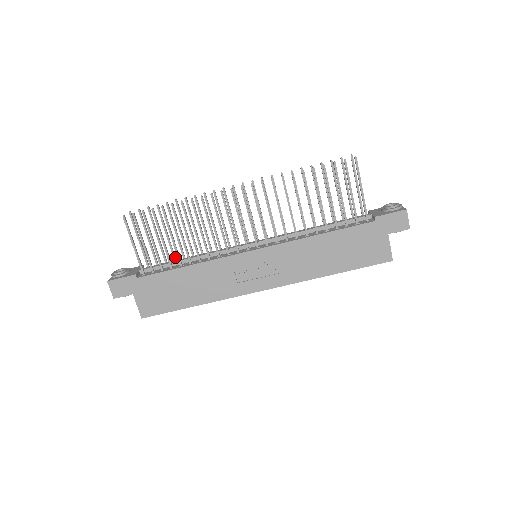
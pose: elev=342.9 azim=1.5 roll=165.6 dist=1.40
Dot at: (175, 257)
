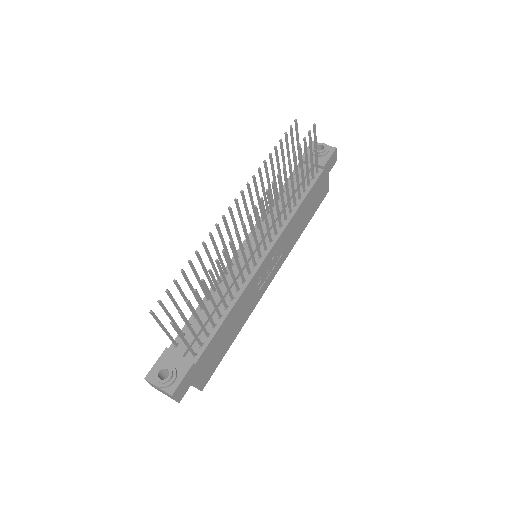
Dot at: occluded
